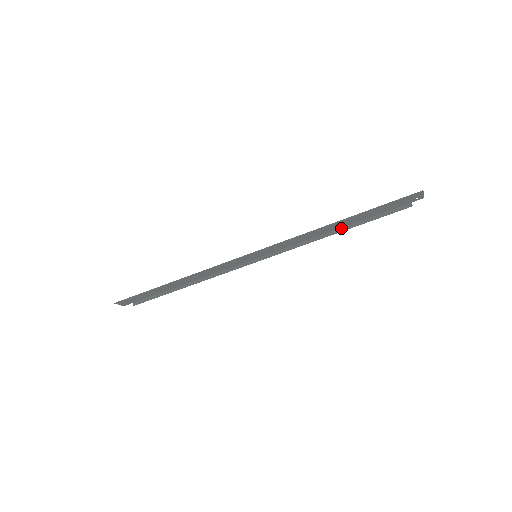
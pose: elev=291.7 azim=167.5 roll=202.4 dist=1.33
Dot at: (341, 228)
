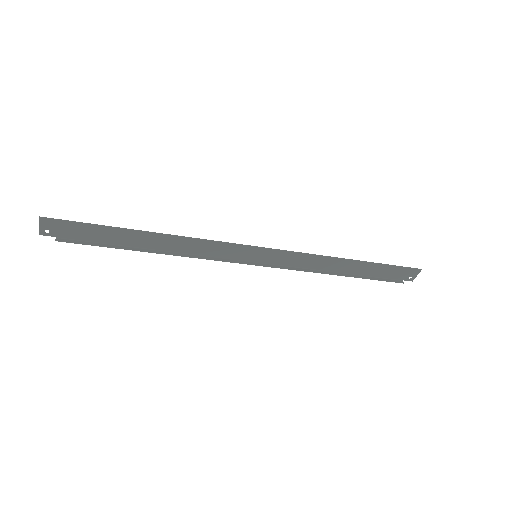
Dot at: (342, 273)
